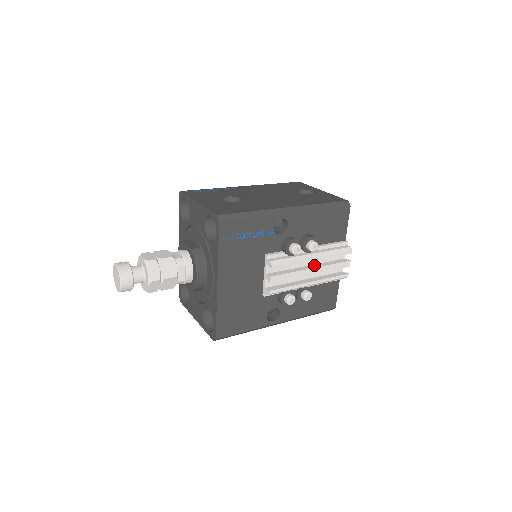
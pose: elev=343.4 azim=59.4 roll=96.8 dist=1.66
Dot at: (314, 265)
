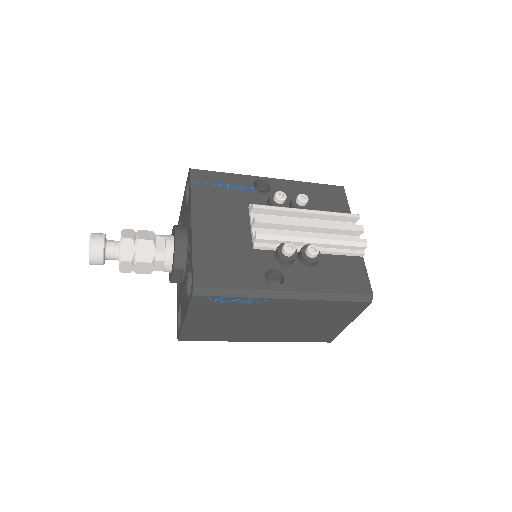
Dot at: occluded
